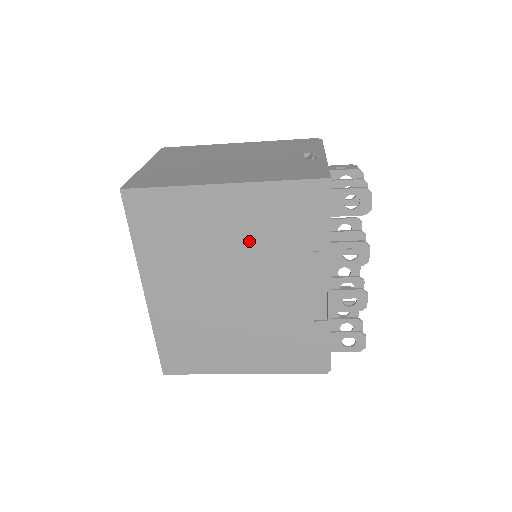
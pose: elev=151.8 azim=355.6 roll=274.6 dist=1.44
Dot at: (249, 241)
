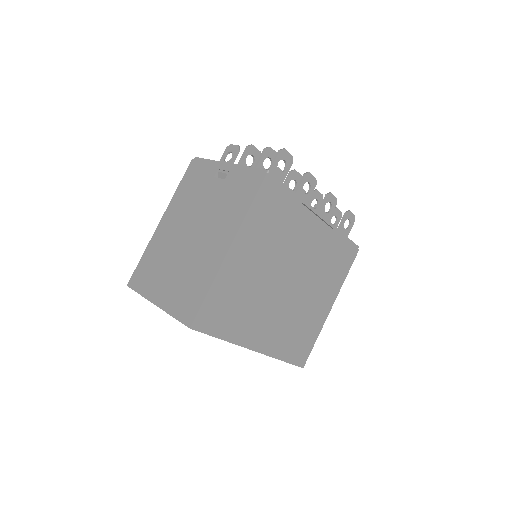
Dot at: (269, 252)
